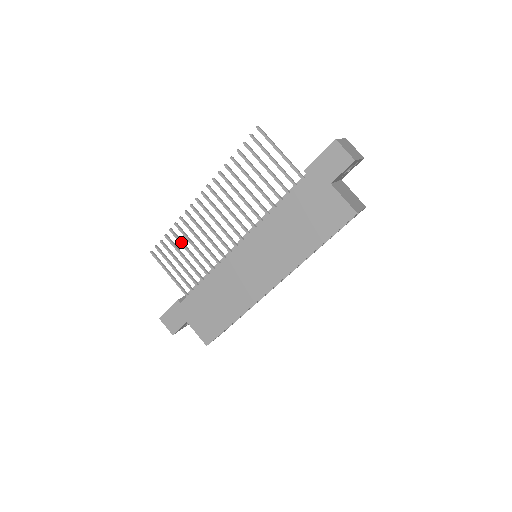
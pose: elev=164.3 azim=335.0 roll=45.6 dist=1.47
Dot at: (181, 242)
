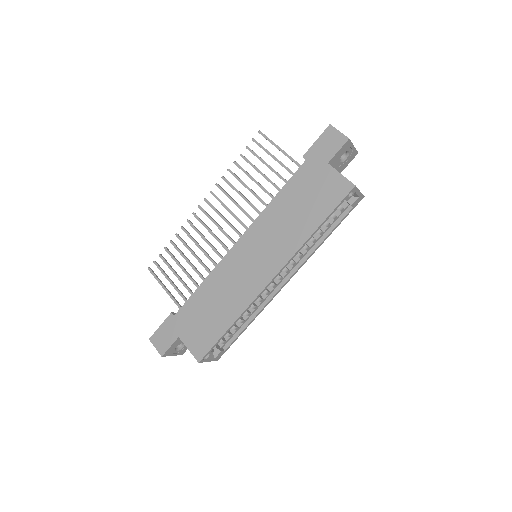
Dot at: (180, 252)
